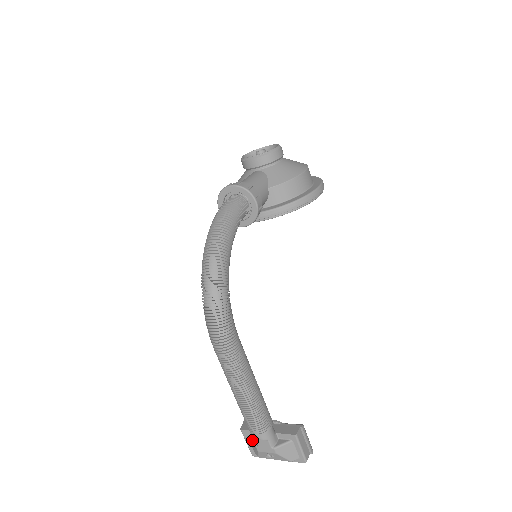
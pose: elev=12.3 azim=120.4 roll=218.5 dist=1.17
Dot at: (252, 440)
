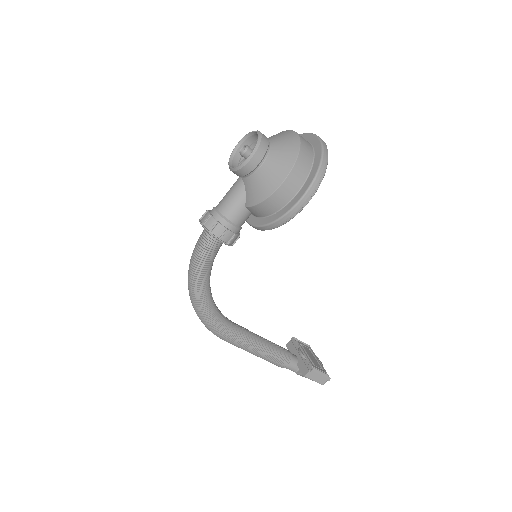
Dot at: occluded
